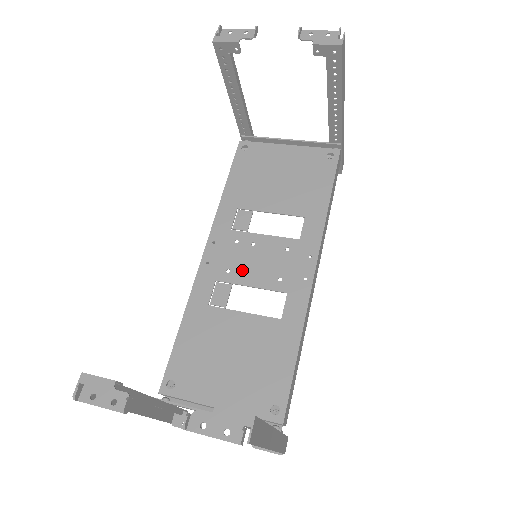
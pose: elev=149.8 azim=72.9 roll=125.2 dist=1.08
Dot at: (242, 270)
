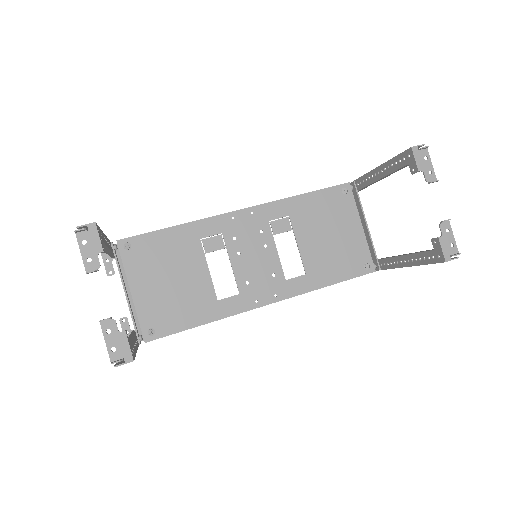
Dot at: (241, 249)
